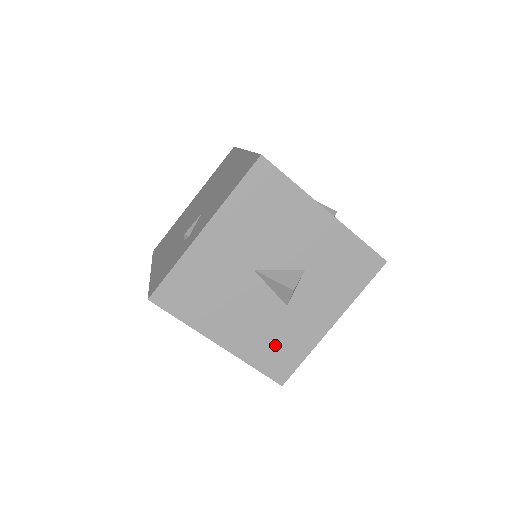
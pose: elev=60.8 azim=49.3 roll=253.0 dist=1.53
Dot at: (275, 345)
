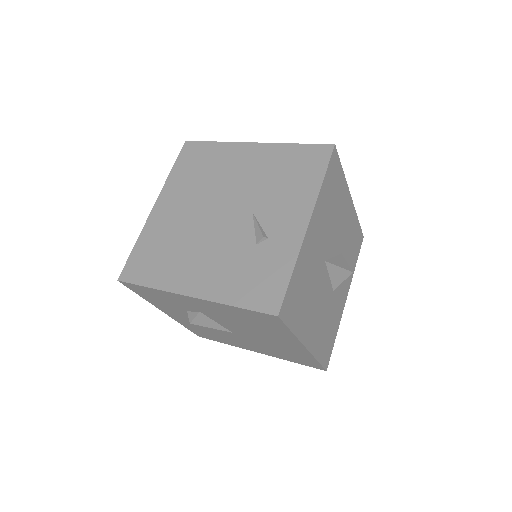
Dot at: (327, 332)
